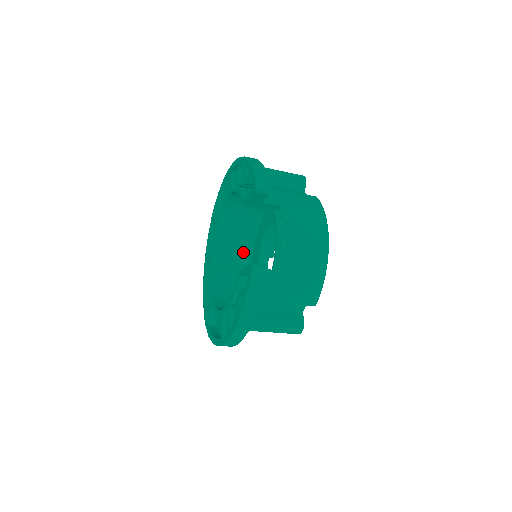
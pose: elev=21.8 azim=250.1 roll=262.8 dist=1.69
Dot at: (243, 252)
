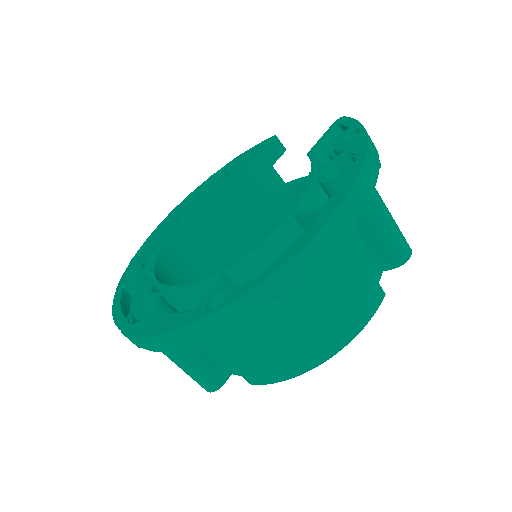
Dot at: occluded
